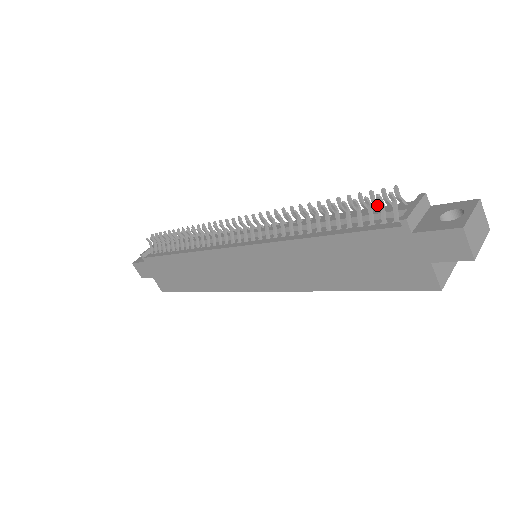
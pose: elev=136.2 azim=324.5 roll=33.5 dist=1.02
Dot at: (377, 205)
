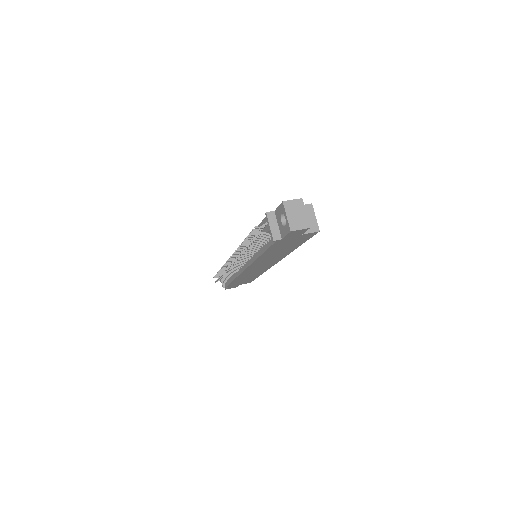
Dot at: occluded
